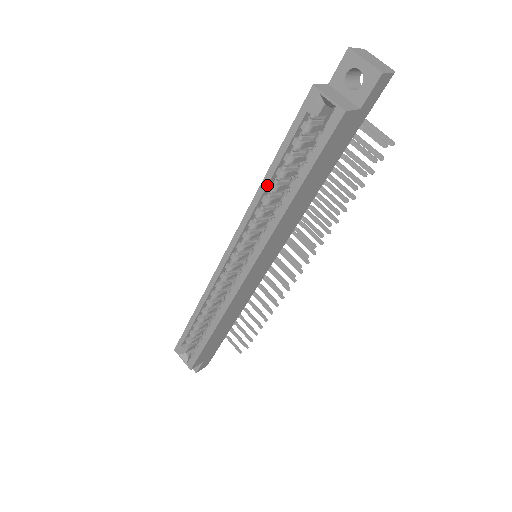
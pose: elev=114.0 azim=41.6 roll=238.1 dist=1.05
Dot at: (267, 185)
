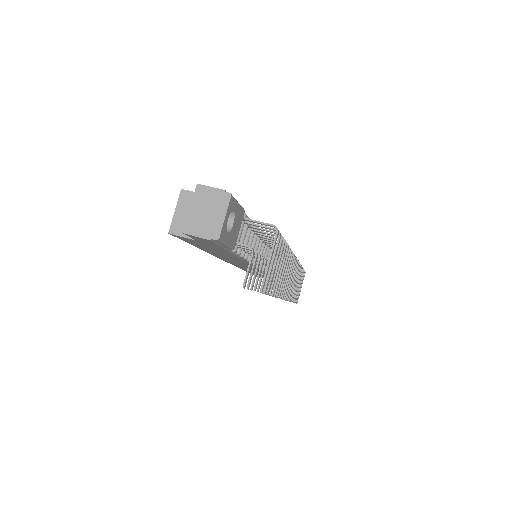
Dot at: occluded
